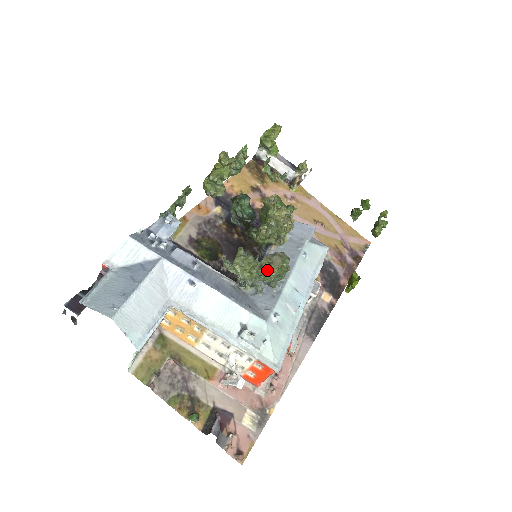
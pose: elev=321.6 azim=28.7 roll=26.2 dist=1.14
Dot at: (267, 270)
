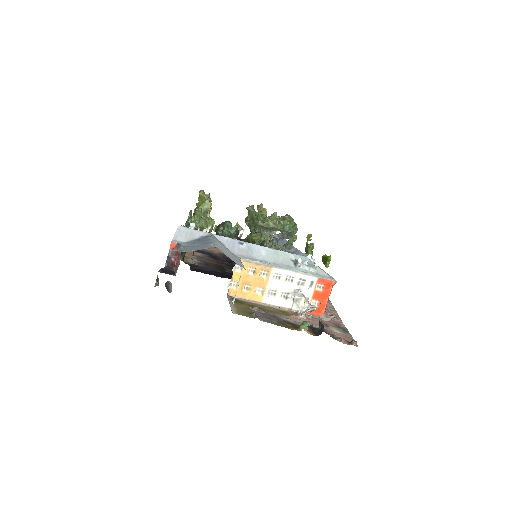
Dot at: (289, 221)
